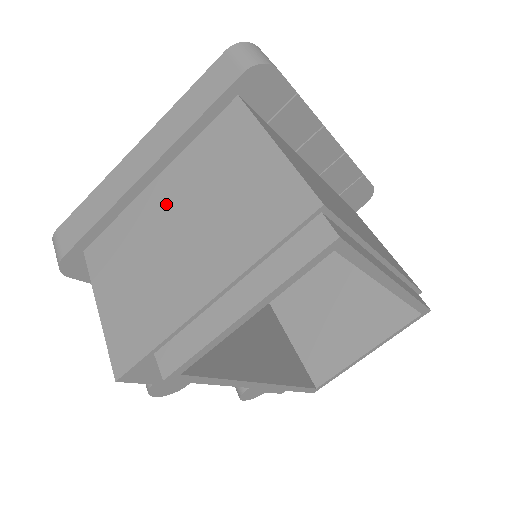
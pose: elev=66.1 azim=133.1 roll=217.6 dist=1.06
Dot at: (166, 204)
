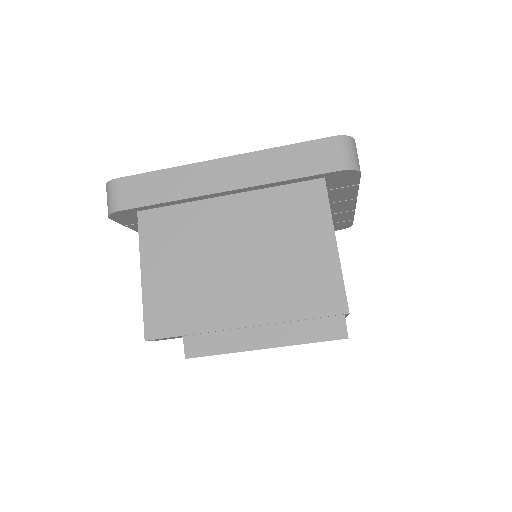
Dot at: (231, 226)
